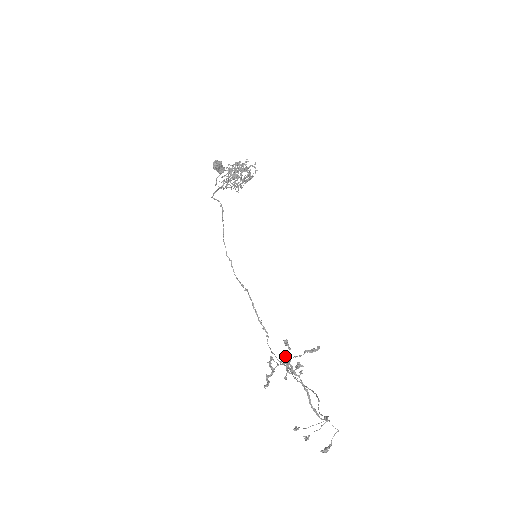
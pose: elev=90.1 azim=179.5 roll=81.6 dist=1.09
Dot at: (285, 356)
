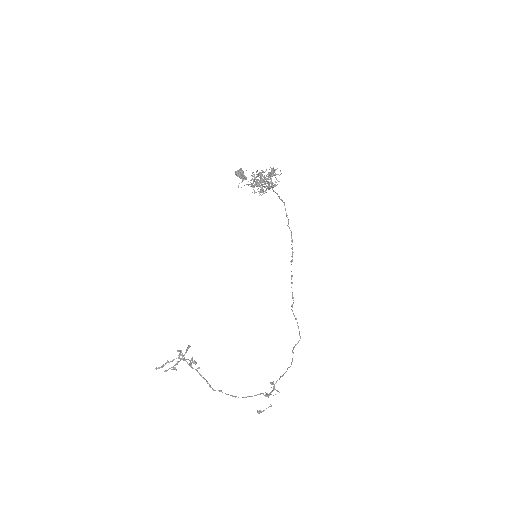
Dot at: (182, 356)
